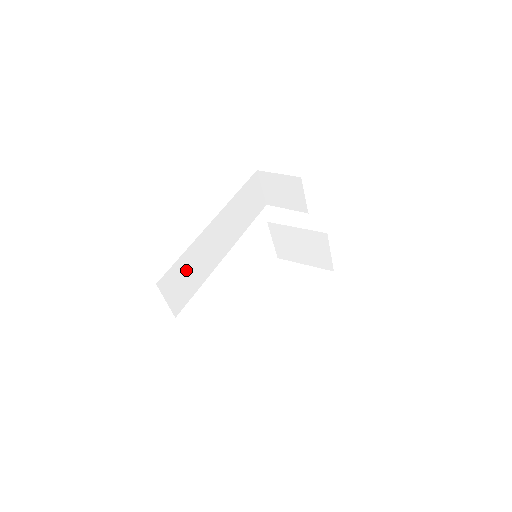
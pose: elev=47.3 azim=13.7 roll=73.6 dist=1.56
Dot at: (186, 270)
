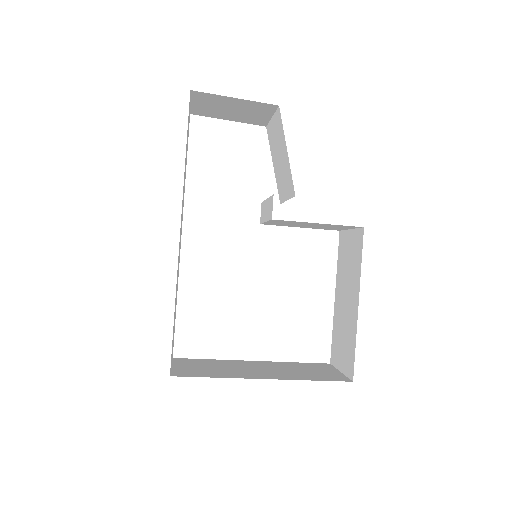
Dot at: occluded
